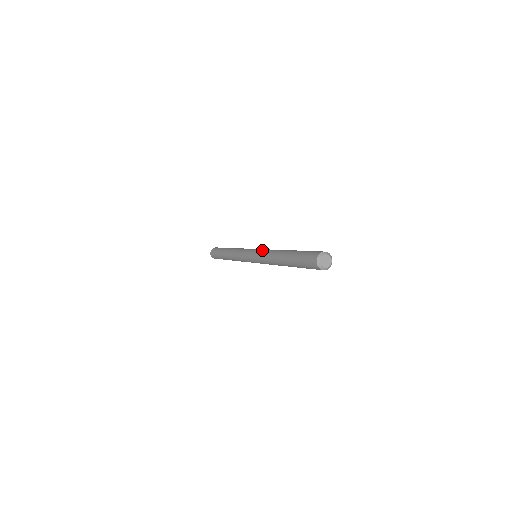
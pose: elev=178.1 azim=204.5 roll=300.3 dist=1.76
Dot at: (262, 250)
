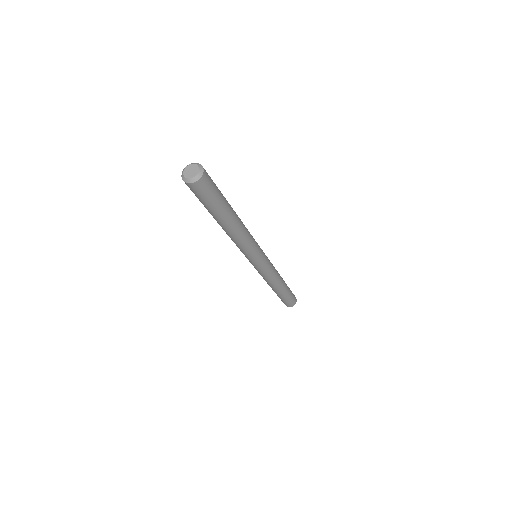
Dot at: occluded
